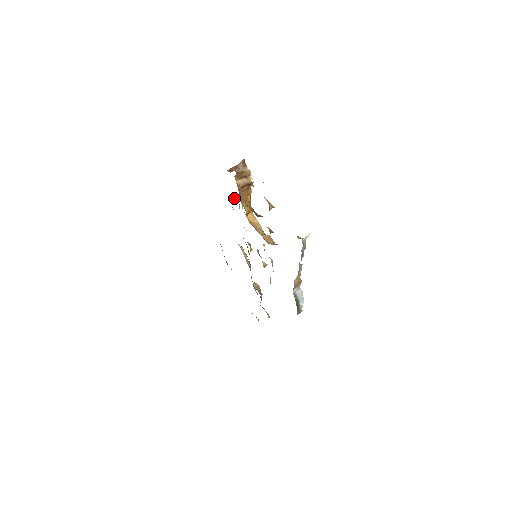
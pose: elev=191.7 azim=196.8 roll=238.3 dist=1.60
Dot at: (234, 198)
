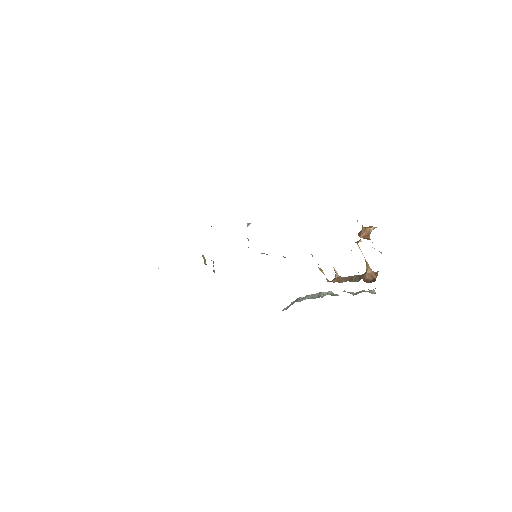
Dot at: occluded
